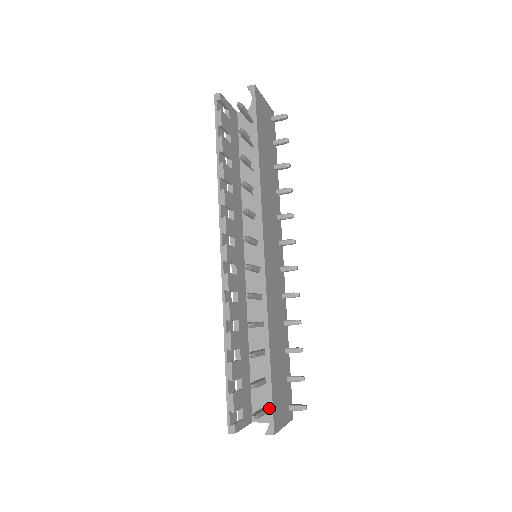
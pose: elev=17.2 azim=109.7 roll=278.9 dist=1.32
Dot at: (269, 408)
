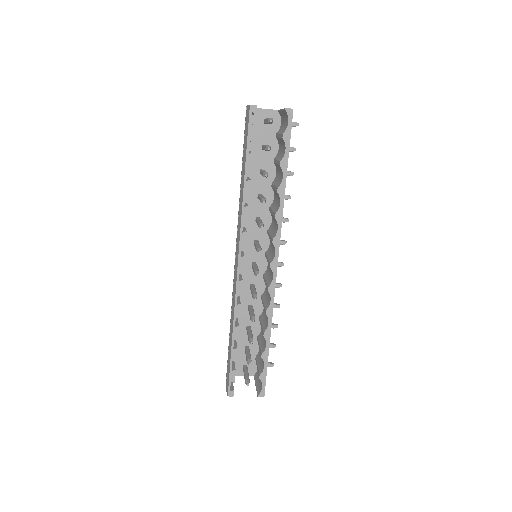
Dot at: (263, 380)
